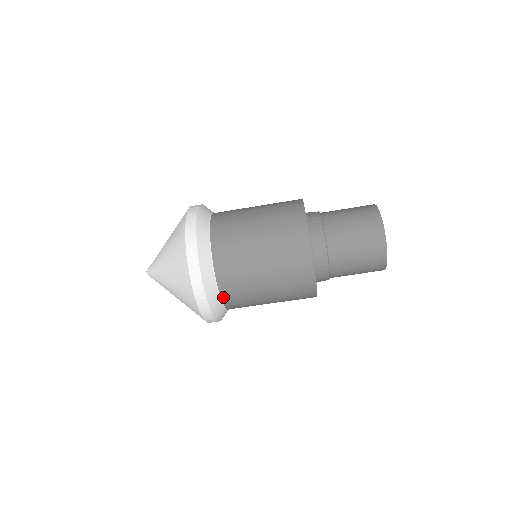
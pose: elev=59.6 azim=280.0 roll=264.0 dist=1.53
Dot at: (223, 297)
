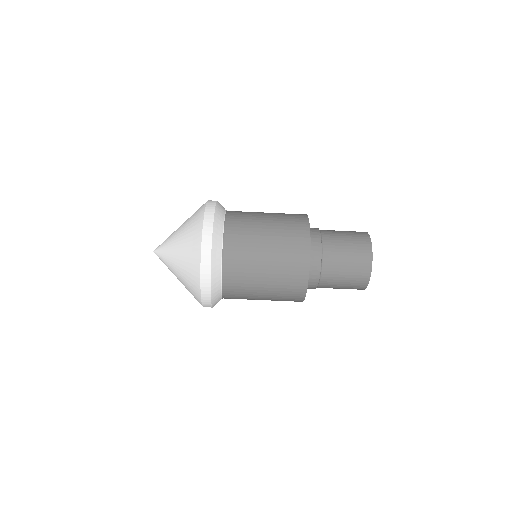
Dot at: (225, 245)
